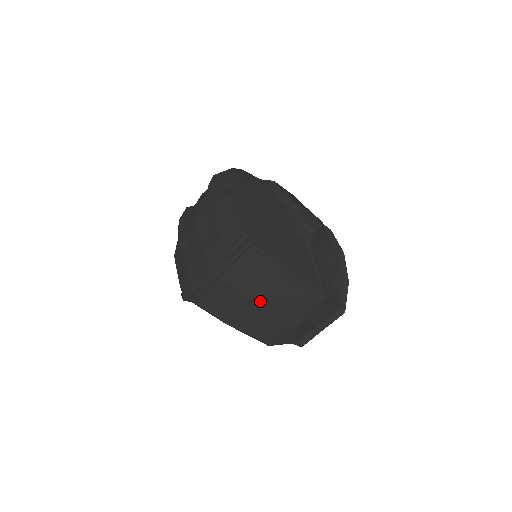
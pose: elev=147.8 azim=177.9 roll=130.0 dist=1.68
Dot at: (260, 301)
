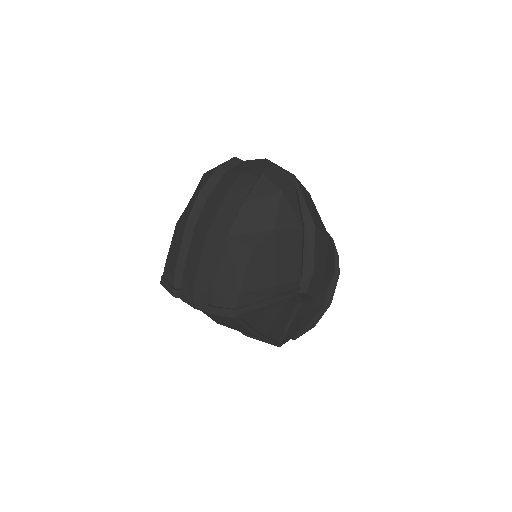
Dot at: occluded
